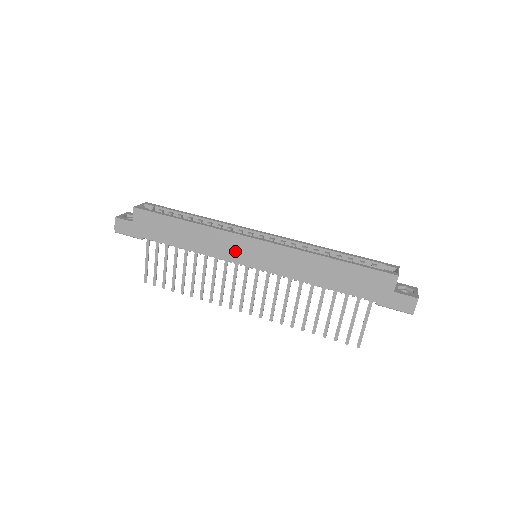
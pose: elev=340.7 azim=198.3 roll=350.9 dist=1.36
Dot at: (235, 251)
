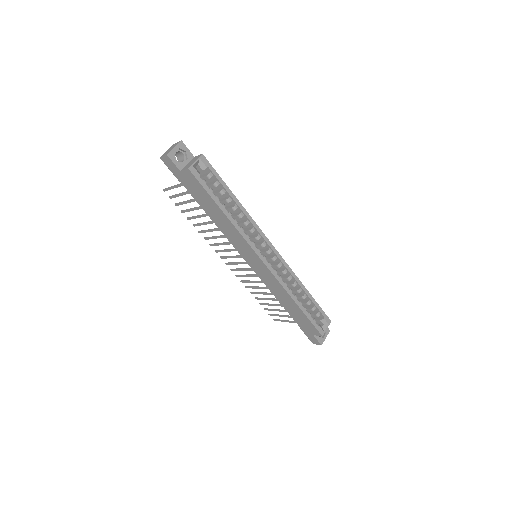
Dot at: (244, 251)
